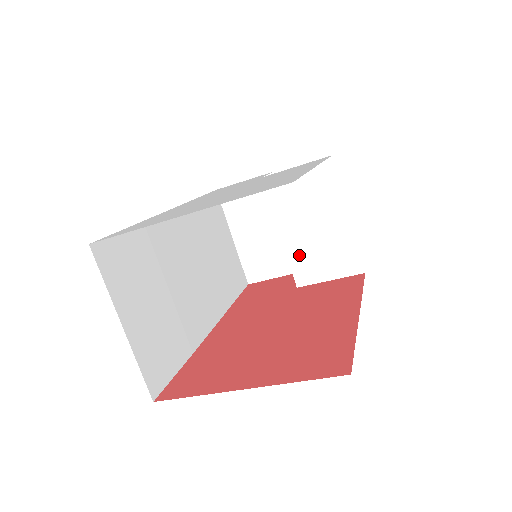
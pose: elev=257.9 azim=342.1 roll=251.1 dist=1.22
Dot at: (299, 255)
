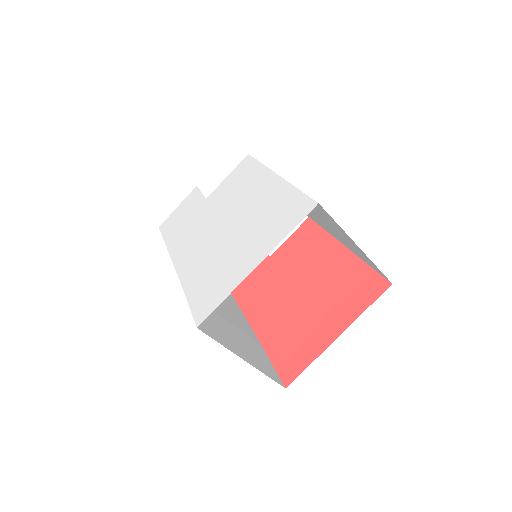
Dot at: occluded
